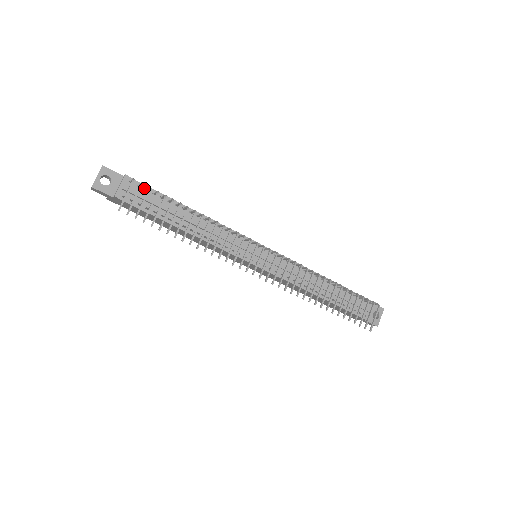
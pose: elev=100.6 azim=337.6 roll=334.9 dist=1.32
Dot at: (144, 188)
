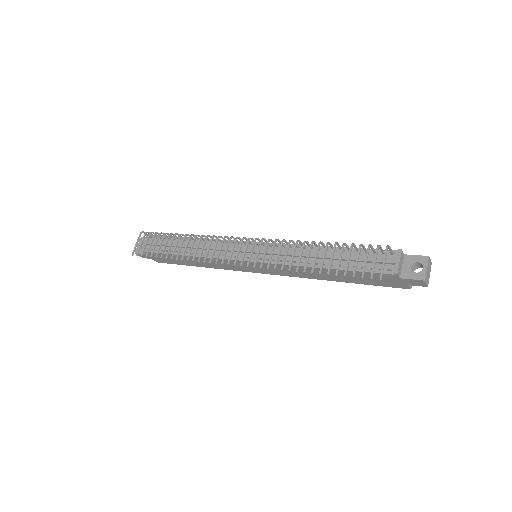
Dot at: (160, 238)
